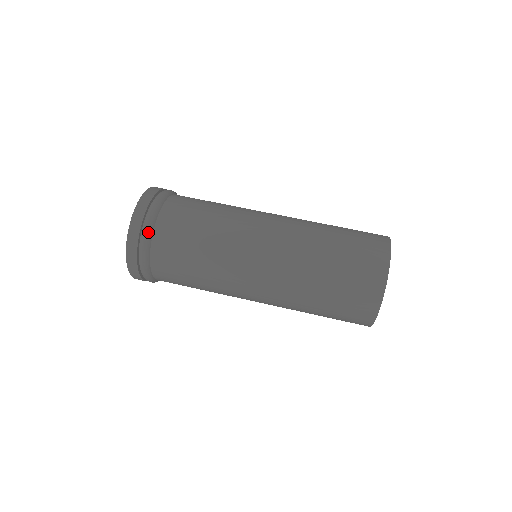
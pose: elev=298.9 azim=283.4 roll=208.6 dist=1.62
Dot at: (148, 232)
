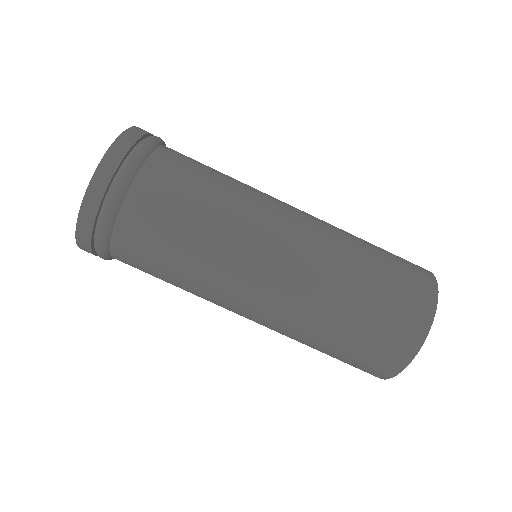
Dot at: (103, 241)
